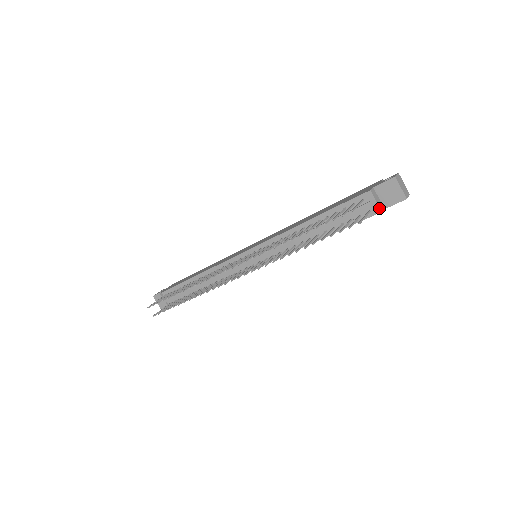
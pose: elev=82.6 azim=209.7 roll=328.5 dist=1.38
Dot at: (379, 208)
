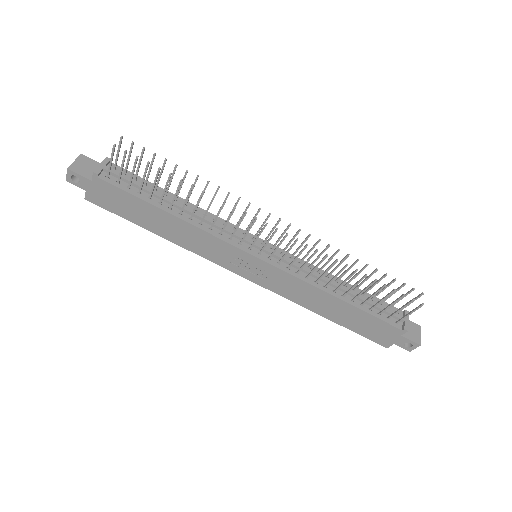
Dot at: occluded
